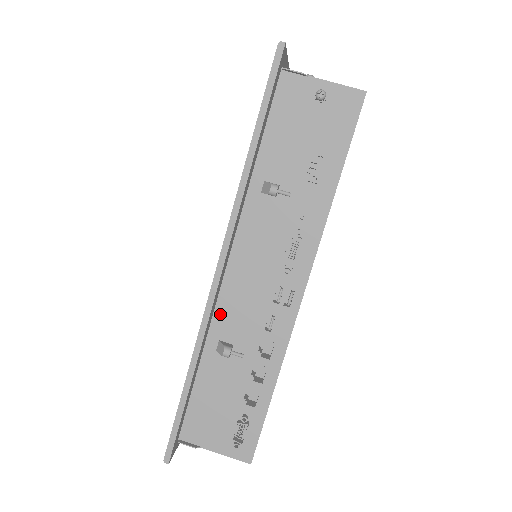
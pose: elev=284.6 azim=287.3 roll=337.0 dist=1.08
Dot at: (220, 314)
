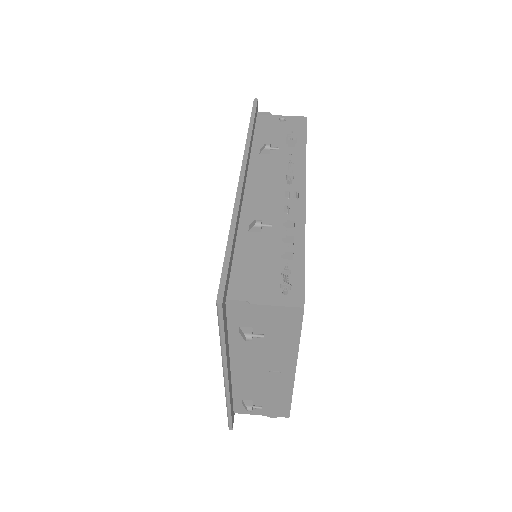
Dot at: (246, 211)
